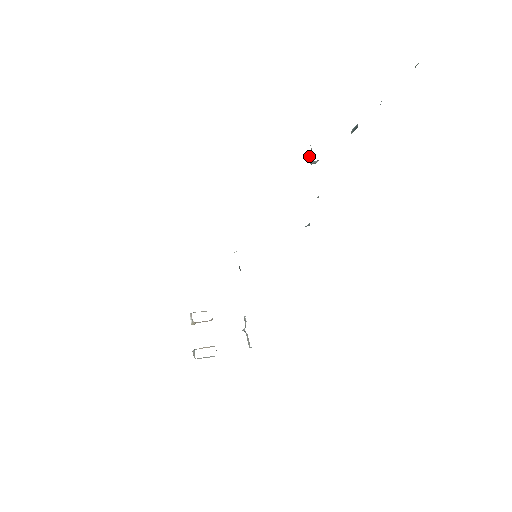
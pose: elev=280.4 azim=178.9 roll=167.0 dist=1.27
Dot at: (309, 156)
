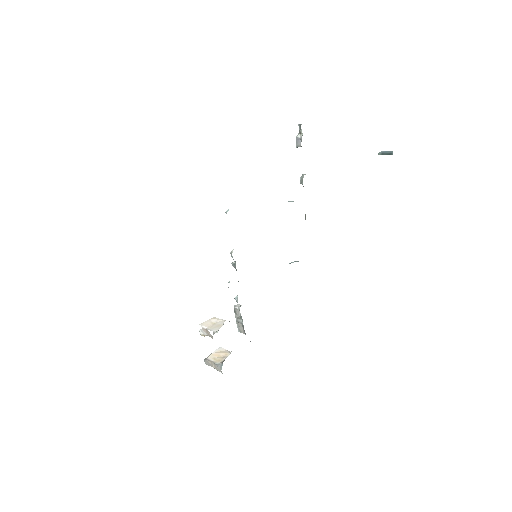
Dot at: (296, 139)
